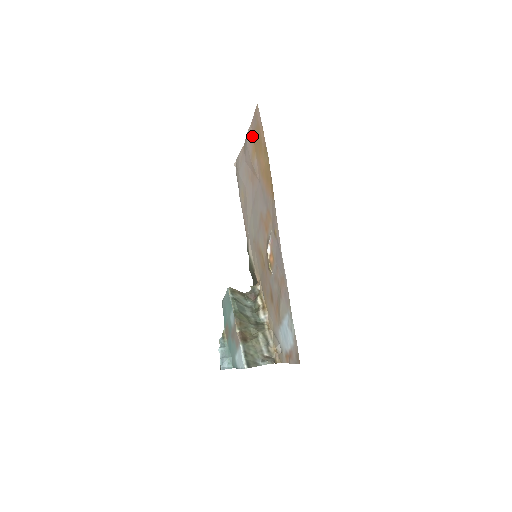
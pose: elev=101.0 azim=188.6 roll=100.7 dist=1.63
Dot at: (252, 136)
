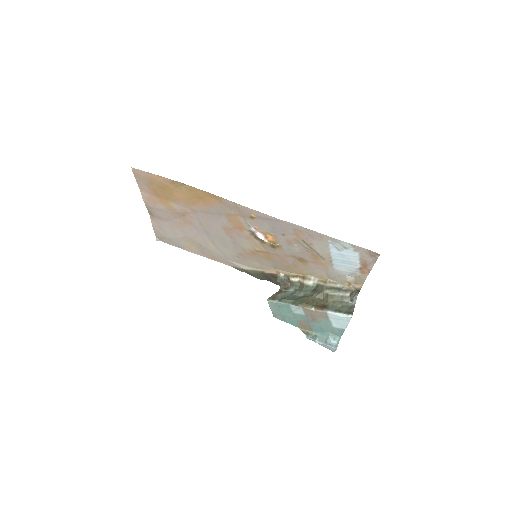
Dot at: (151, 196)
